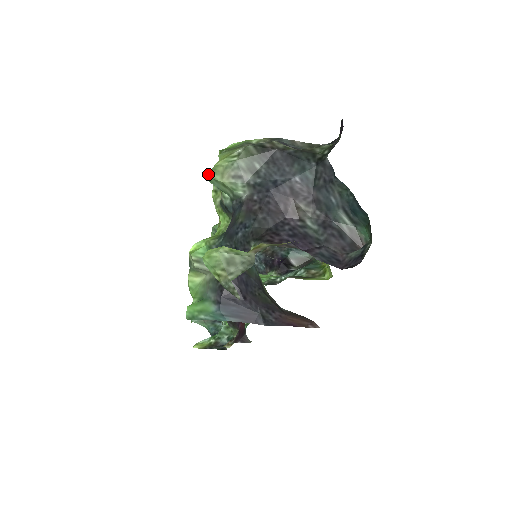
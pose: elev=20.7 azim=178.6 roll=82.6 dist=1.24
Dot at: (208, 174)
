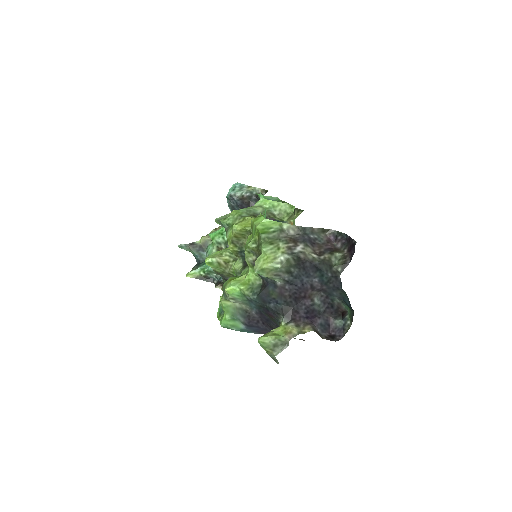
Dot at: (257, 272)
